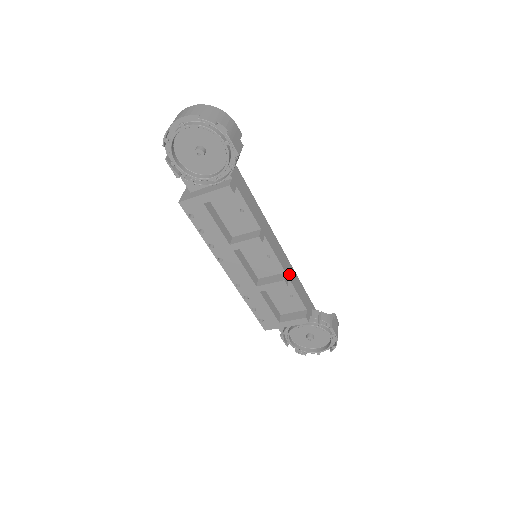
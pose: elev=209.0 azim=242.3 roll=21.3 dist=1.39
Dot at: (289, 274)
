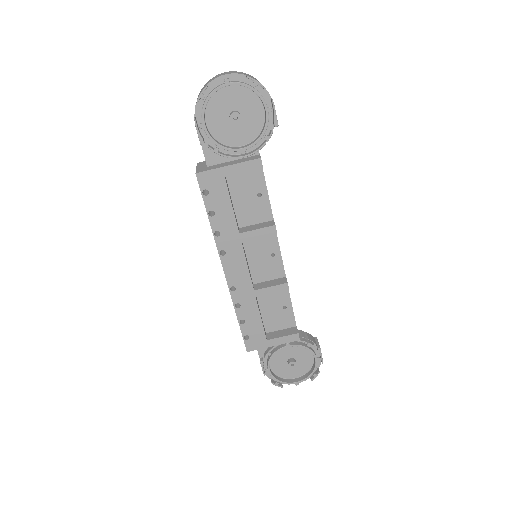
Dot at: occluded
